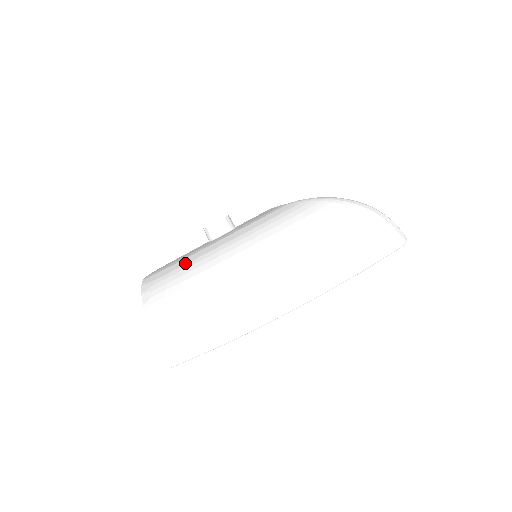
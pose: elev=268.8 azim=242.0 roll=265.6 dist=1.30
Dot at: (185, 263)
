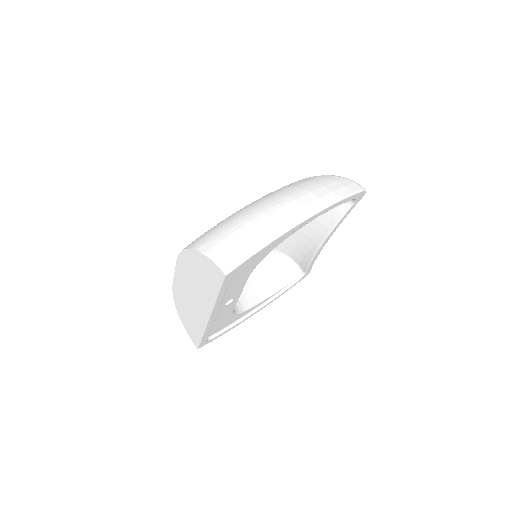
Dot at: occluded
